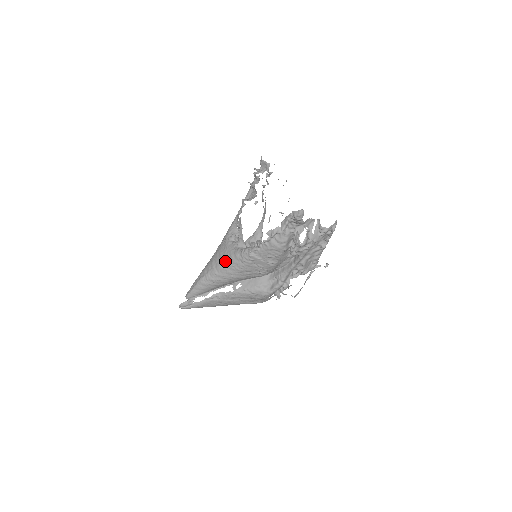
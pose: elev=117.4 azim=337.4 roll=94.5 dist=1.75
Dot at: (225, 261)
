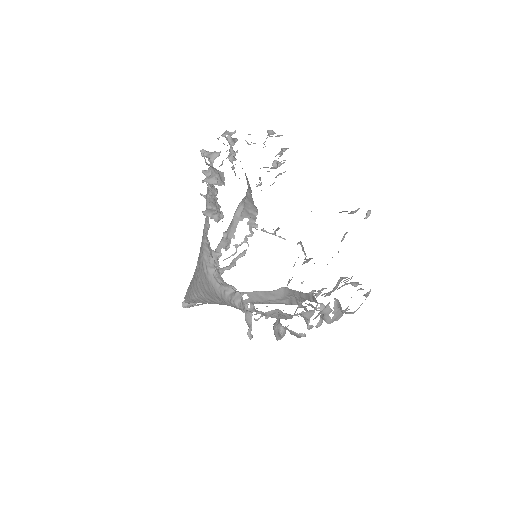
Dot at: (213, 298)
